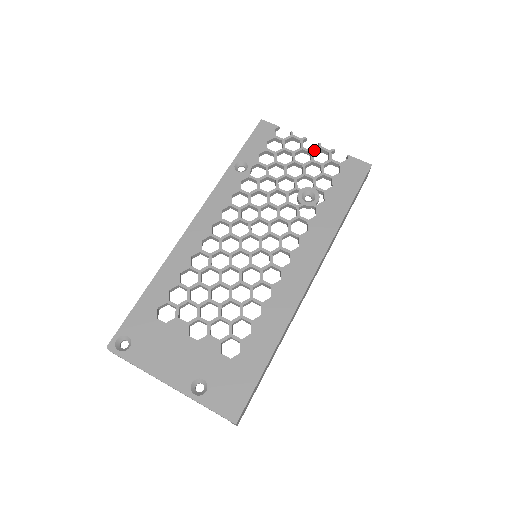
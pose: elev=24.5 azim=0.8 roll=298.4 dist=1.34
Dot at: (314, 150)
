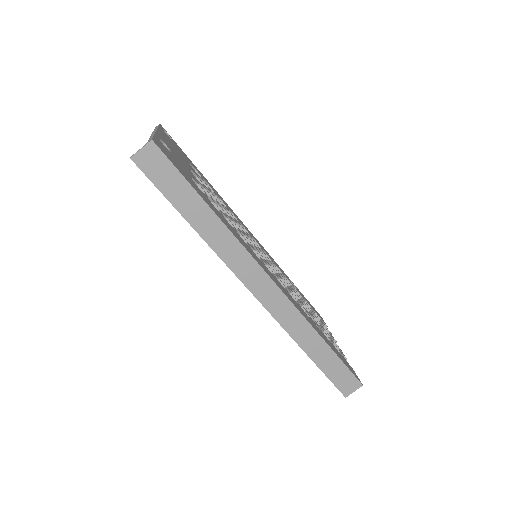
Dot at: occluded
